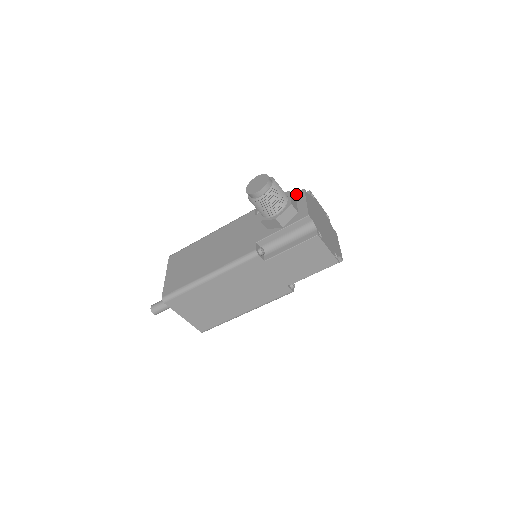
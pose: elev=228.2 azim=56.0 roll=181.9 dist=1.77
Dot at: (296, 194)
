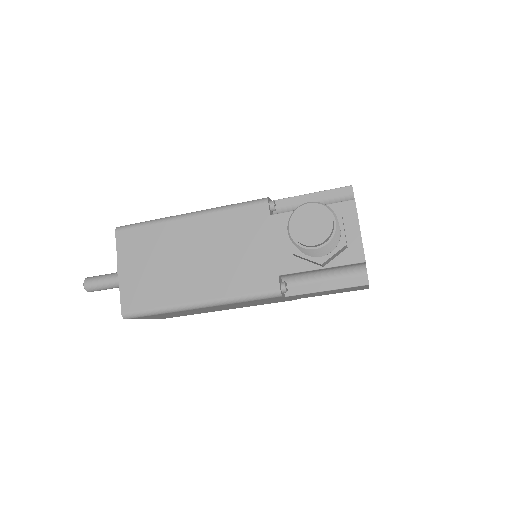
Dot at: (342, 205)
